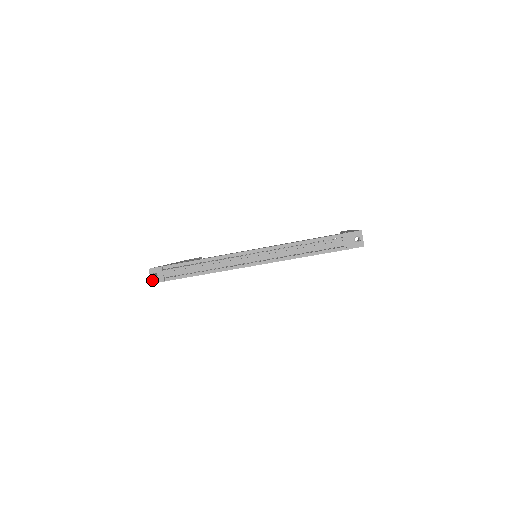
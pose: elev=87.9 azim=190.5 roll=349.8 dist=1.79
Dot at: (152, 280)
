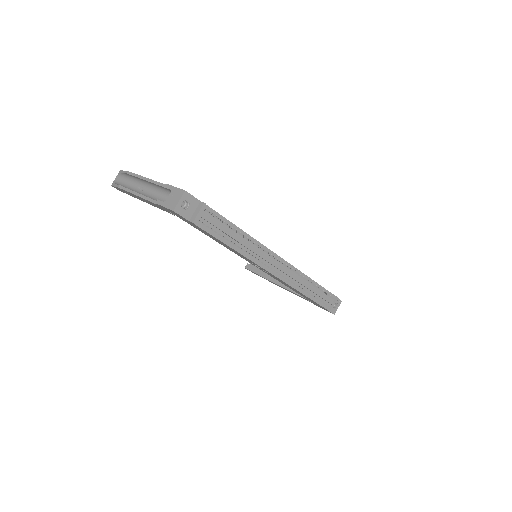
Dot at: (178, 207)
